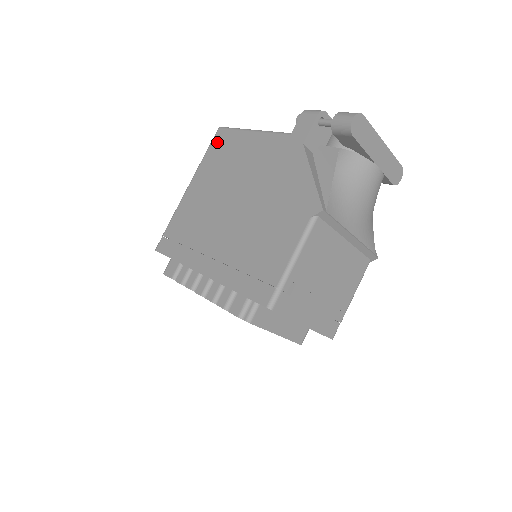
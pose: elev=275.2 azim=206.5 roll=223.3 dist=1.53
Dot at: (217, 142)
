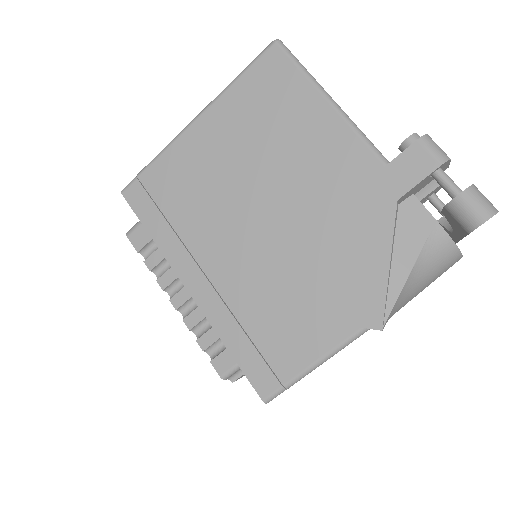
Dot at: (265, 71)
